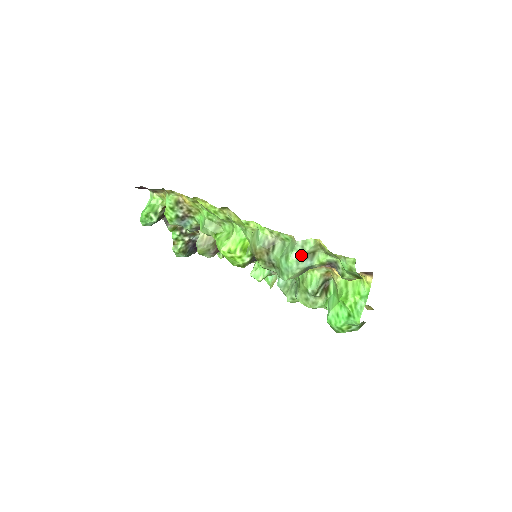
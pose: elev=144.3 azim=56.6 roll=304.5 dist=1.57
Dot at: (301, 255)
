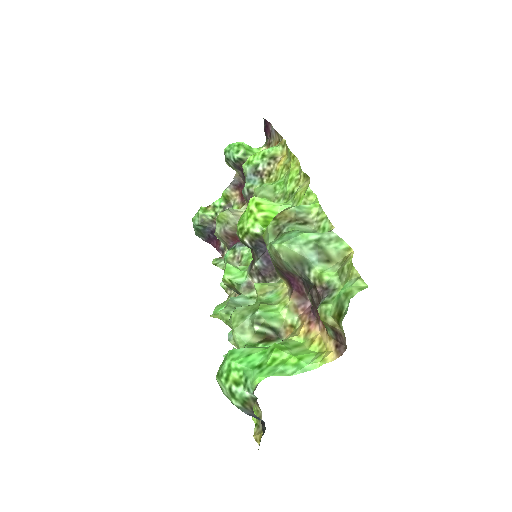
Dot at: (319, 243)
